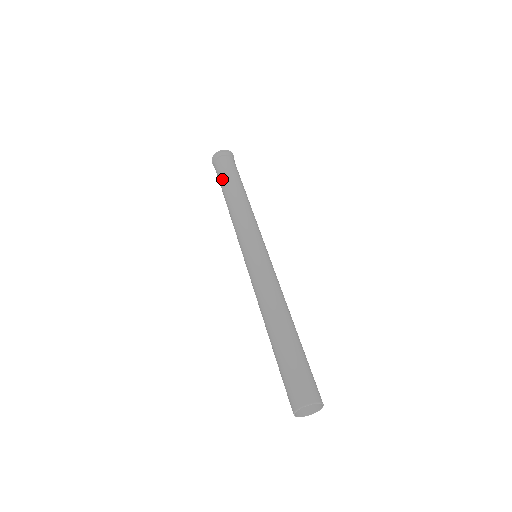
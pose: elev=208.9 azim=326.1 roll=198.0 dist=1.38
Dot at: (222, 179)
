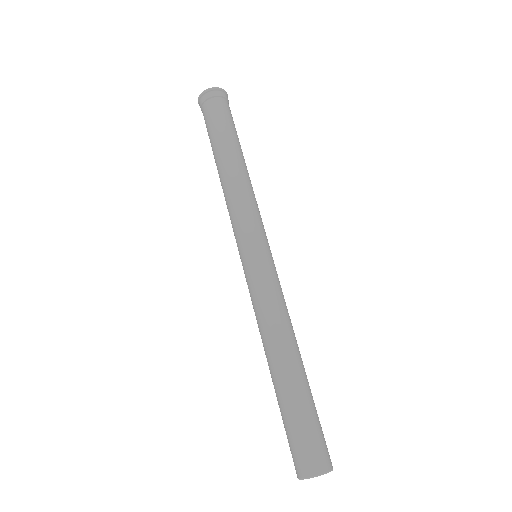
Dot at: (217, 132)
